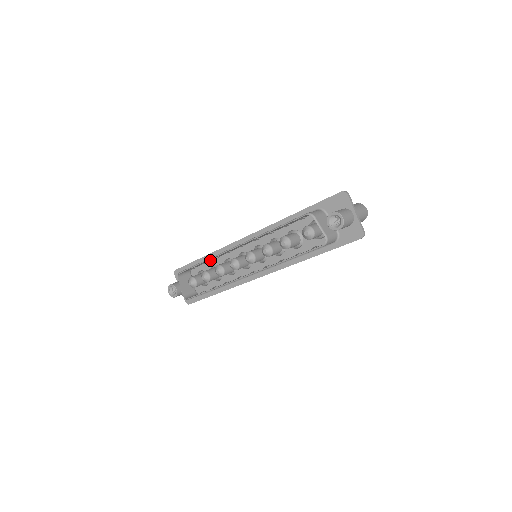
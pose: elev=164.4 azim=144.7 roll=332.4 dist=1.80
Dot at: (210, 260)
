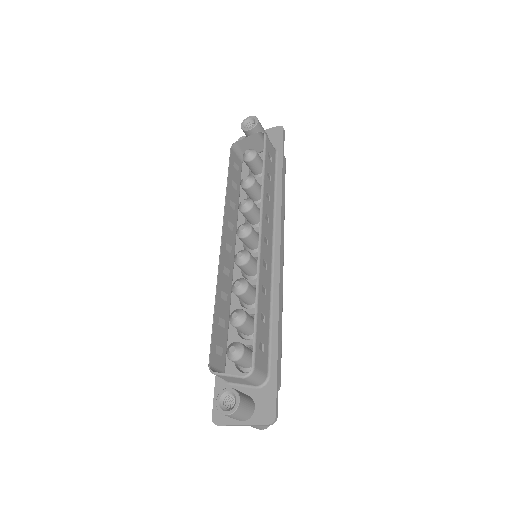
Dot at: (226, 321)
